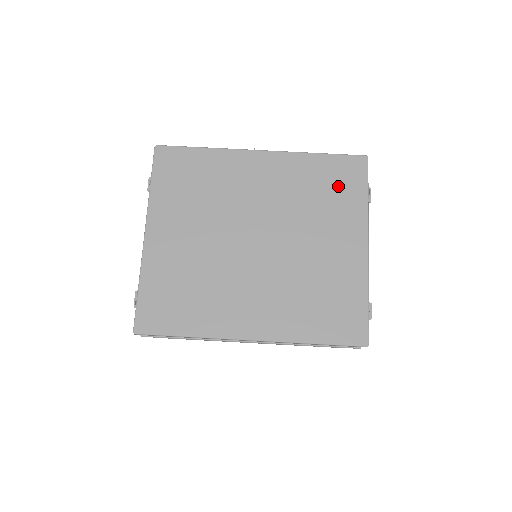
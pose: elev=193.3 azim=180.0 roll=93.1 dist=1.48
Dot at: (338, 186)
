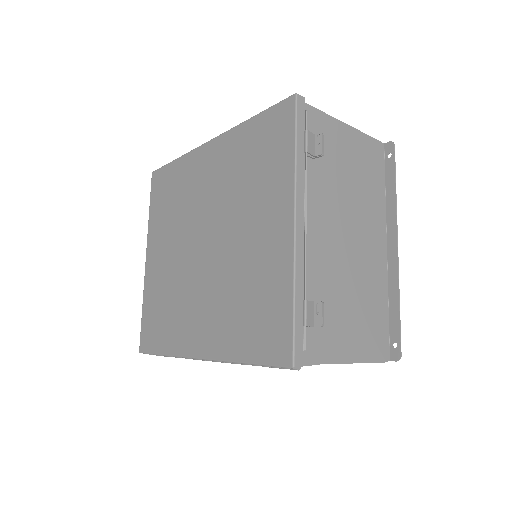
Dot at: (267, 151)
